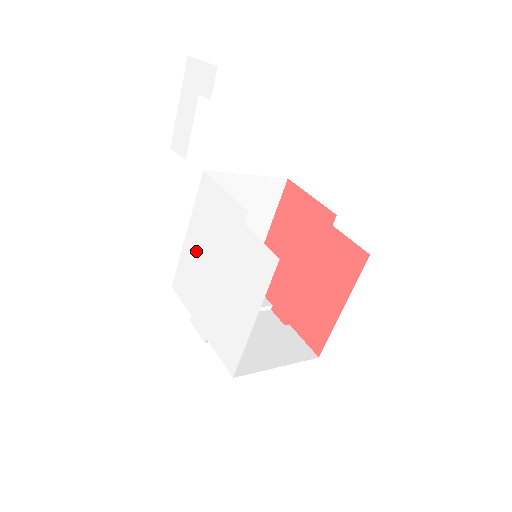
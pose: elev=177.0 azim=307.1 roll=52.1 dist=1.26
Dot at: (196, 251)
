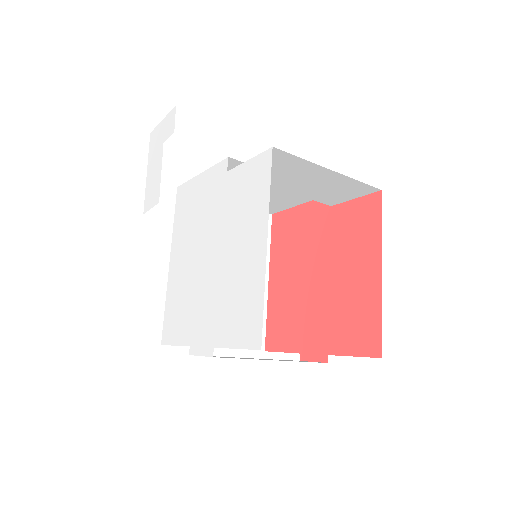
Dot at: (183, 266)
